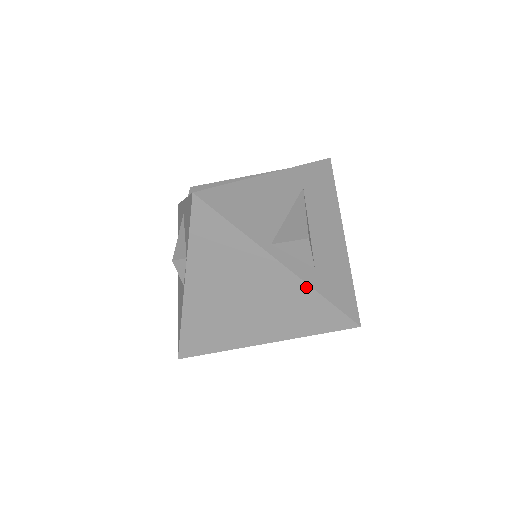
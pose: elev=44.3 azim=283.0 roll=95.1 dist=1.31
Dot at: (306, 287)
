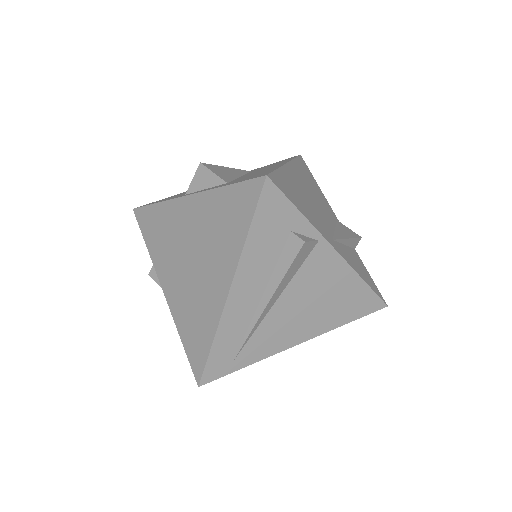
Dot at: (211, 193)
